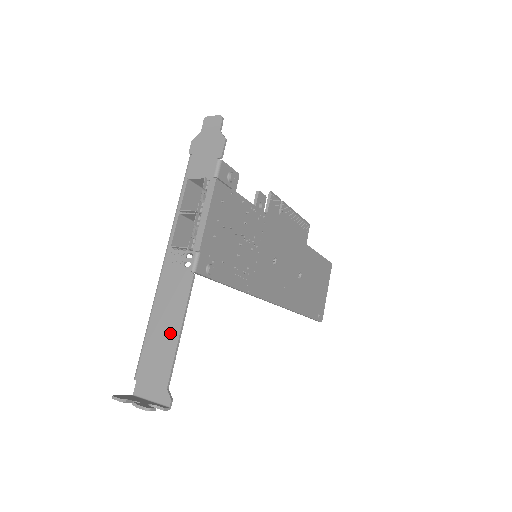
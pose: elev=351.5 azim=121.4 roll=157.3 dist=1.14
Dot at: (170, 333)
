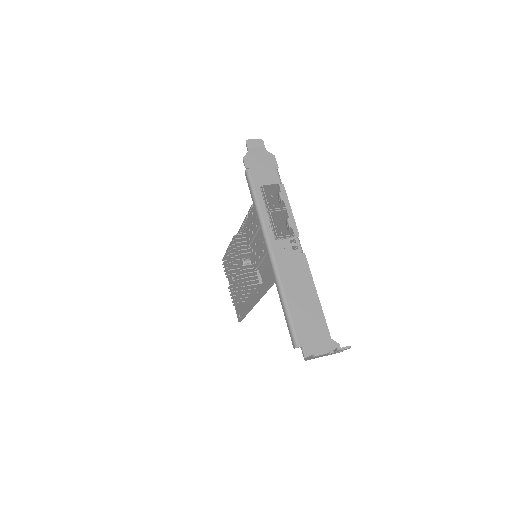
Dot at: (310, 300)
